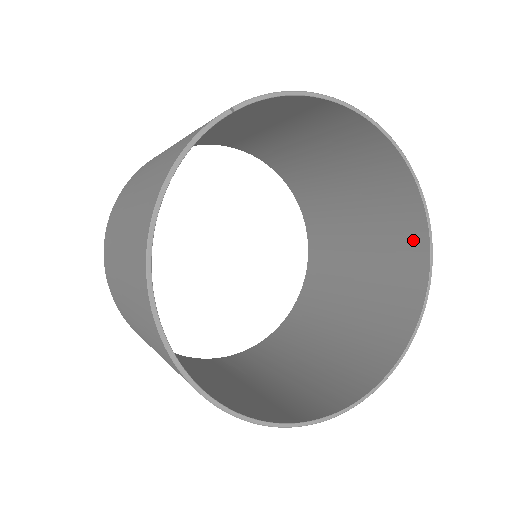
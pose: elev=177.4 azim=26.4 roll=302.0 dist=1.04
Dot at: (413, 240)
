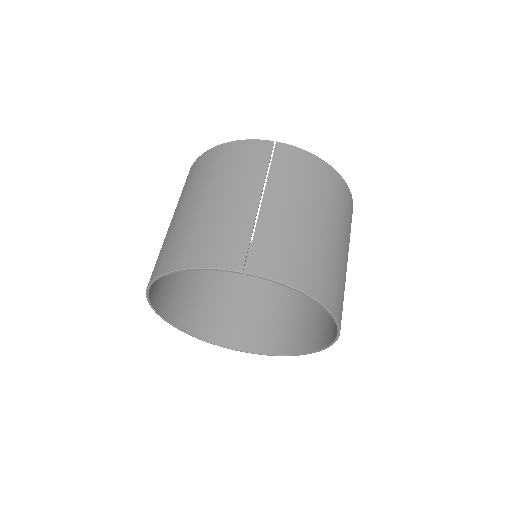
Dot at: (321, 337)
